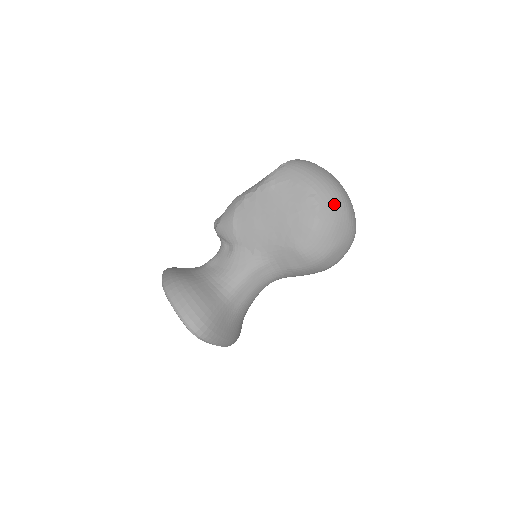
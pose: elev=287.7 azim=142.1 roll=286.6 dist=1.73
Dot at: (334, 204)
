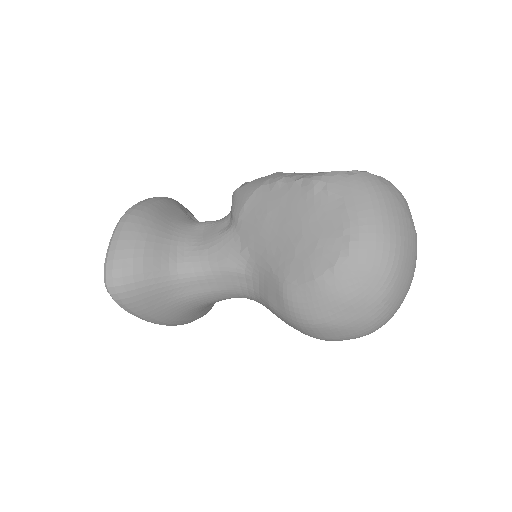
Dot at: (370, 270)
